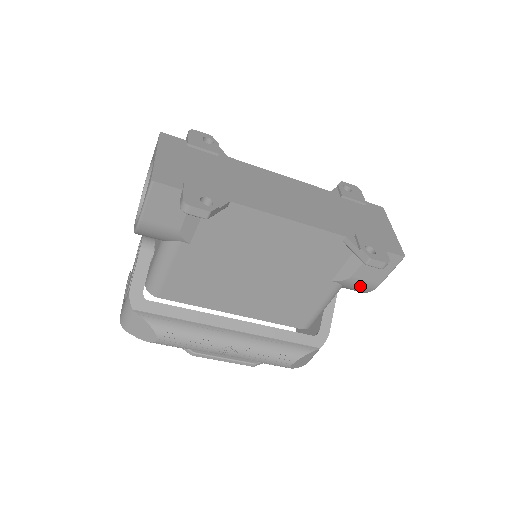
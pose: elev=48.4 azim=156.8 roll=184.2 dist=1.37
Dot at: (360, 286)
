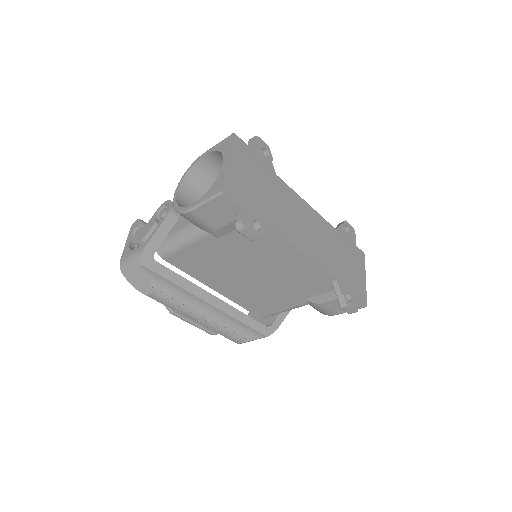
Dot at: (322, 310)
